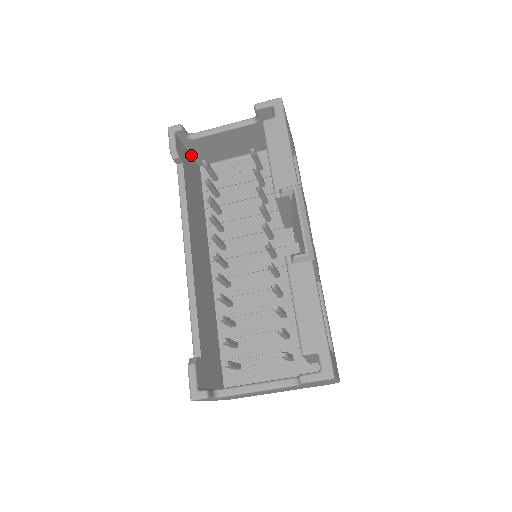
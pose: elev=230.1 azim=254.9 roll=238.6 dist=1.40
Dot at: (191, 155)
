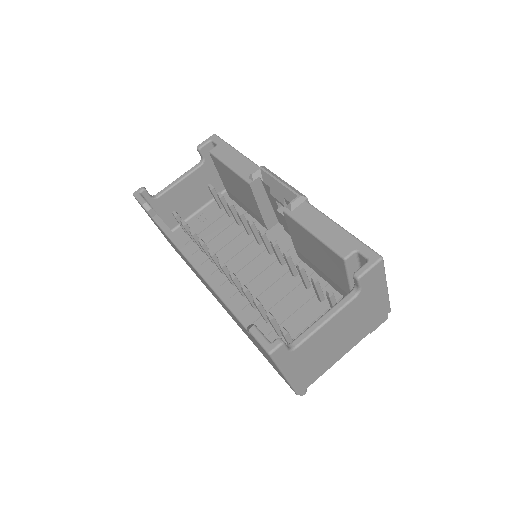
Dot at: occluded
